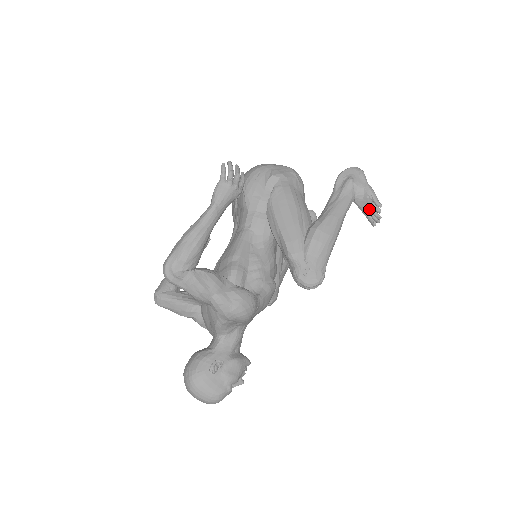
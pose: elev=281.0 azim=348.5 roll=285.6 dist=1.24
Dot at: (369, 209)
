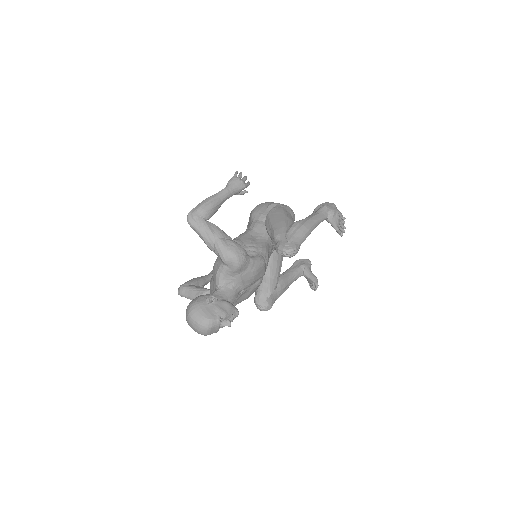
Dot at: (337, 224)
